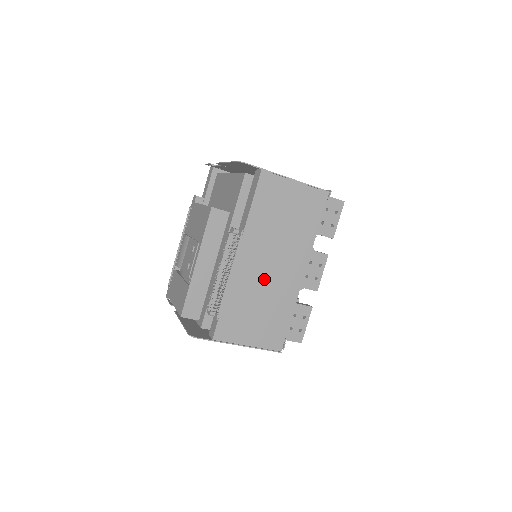
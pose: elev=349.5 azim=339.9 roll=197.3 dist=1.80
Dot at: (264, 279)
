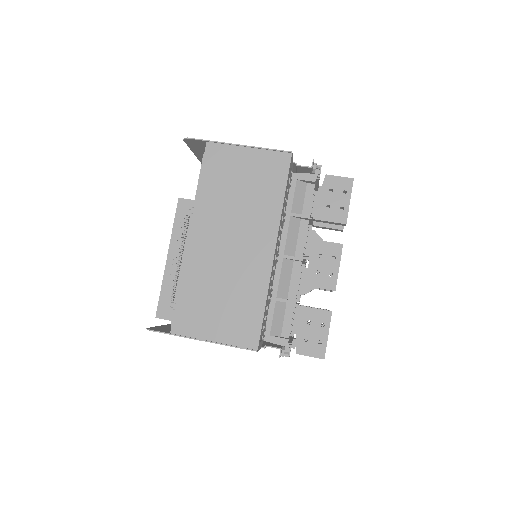
Dot at: (224, 260)
